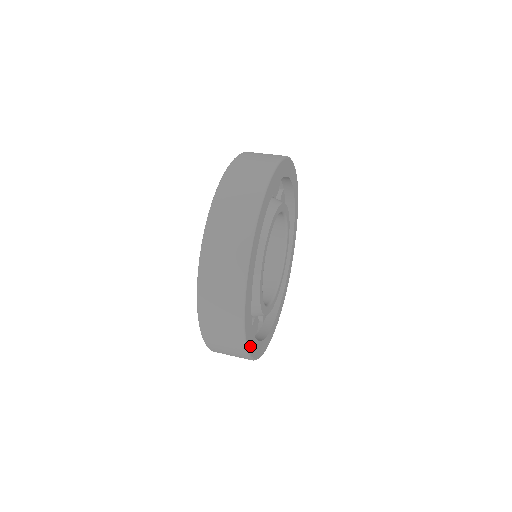
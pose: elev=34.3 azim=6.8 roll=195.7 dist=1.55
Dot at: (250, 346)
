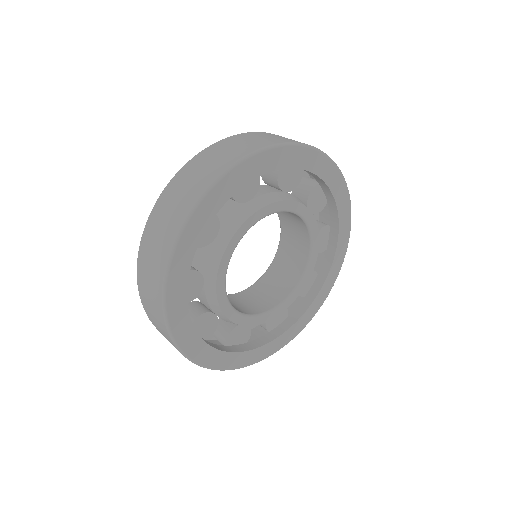
Dot at: (242, 362)
